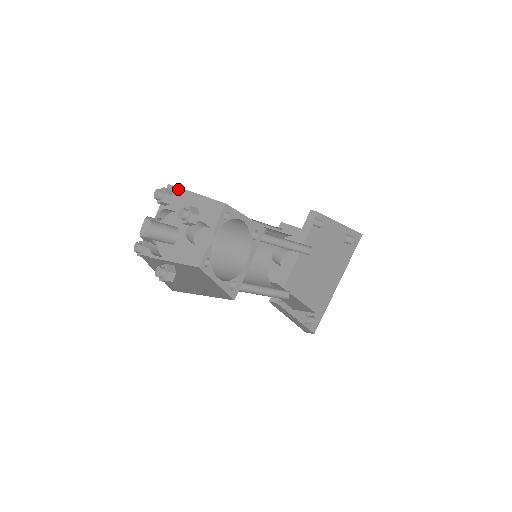
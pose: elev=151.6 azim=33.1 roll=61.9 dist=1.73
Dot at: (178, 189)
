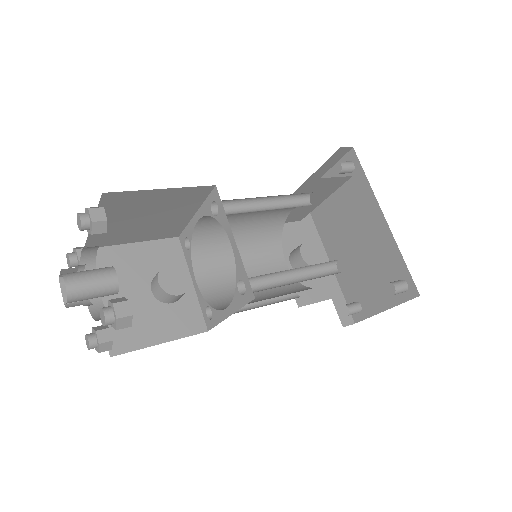
Dot at: (102, 249)
